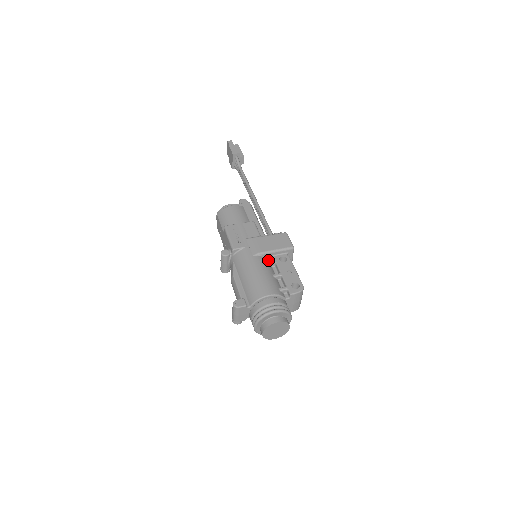
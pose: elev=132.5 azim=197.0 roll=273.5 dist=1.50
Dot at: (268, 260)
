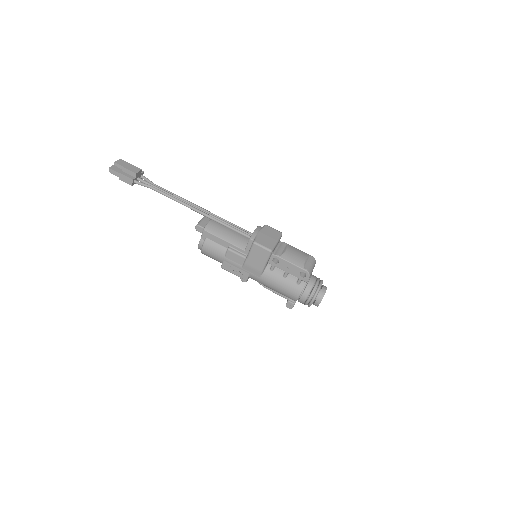
Dot at: (268, 265)
